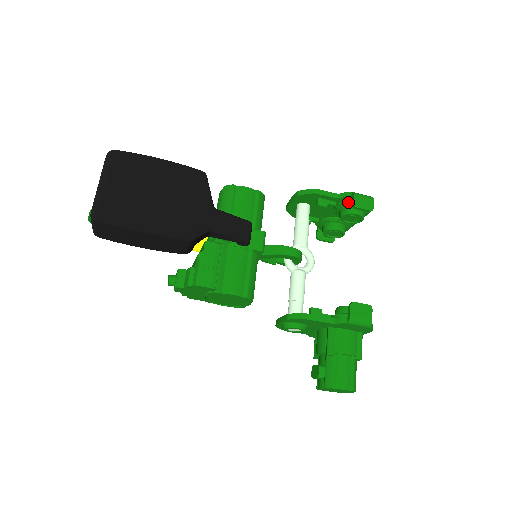
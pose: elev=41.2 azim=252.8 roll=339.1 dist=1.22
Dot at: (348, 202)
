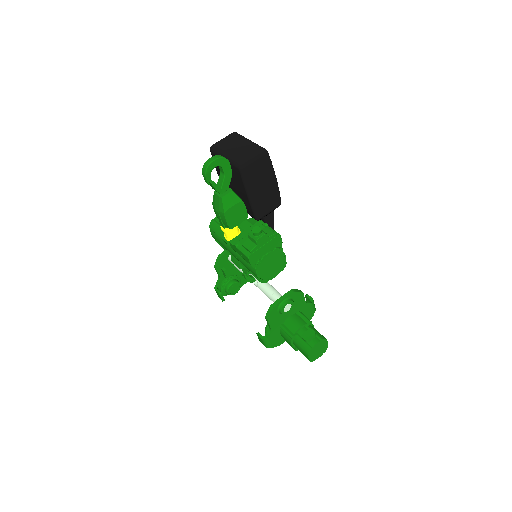
Dot at: occluded
